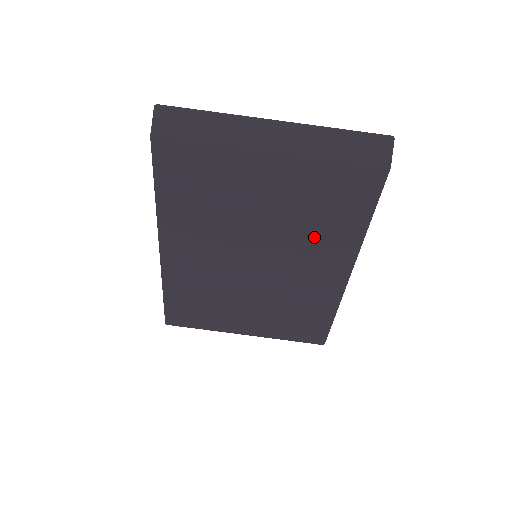
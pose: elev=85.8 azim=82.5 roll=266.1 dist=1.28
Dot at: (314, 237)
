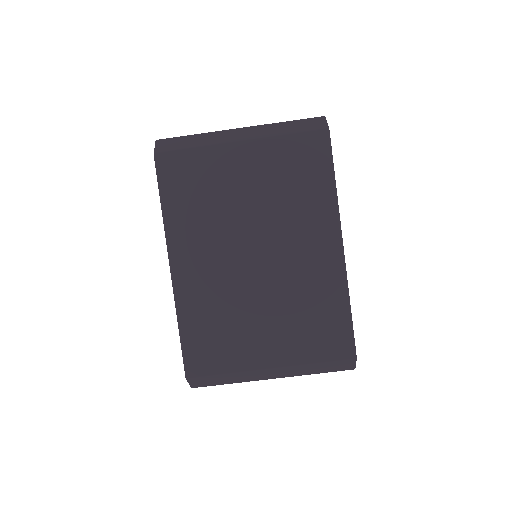
Dot at: (297, 211)
